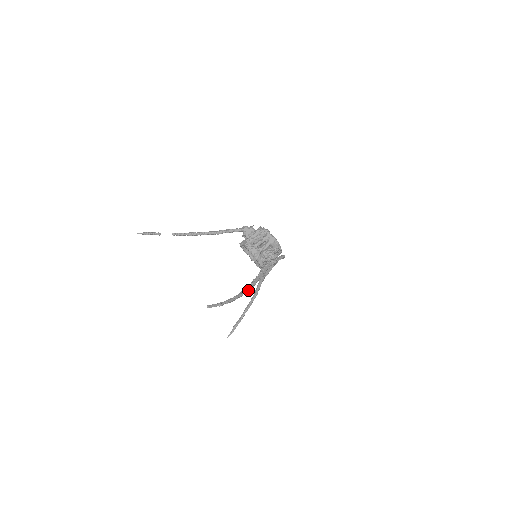
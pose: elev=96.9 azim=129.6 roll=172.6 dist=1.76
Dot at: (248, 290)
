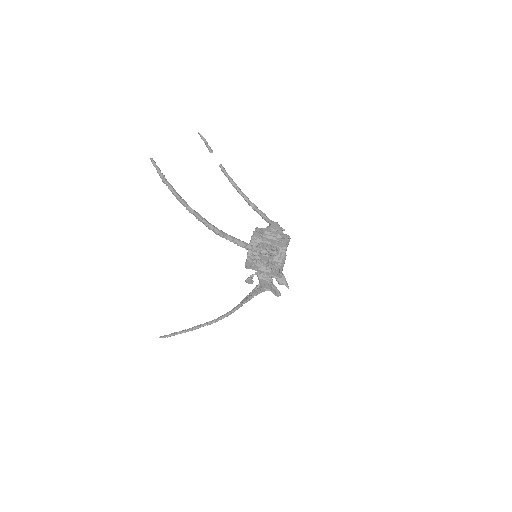
Dot at: (204, 221)
